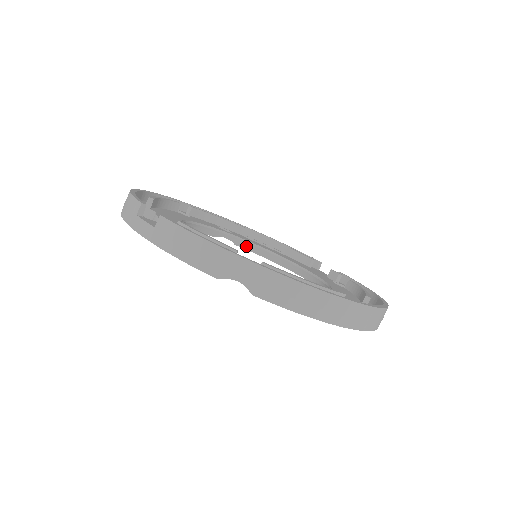
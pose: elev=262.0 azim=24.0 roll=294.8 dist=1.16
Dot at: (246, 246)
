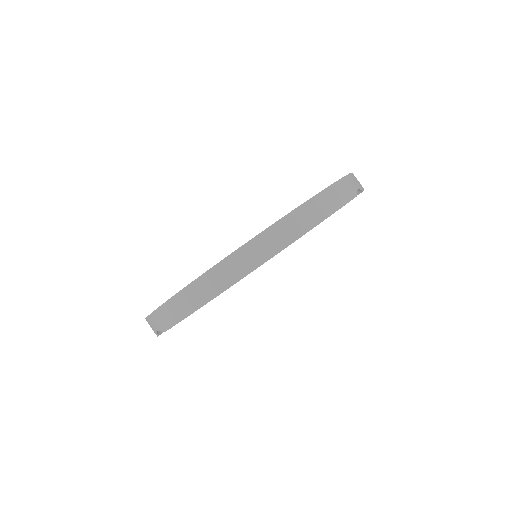
Dot at: occluded
